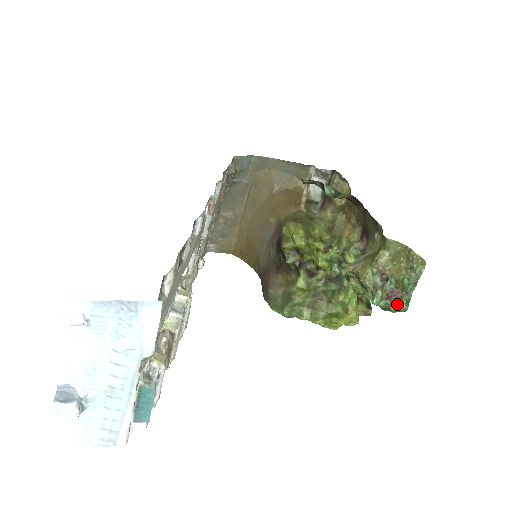
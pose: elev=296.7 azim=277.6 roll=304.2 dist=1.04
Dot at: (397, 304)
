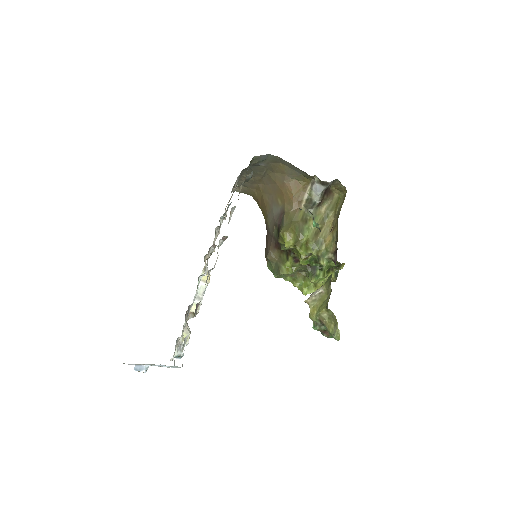
Dot at: (326, 336)
